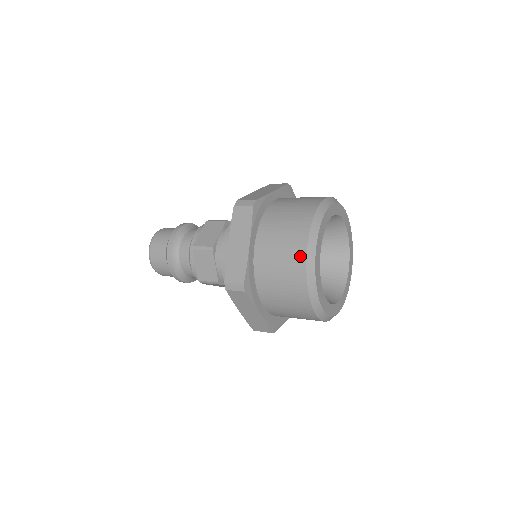
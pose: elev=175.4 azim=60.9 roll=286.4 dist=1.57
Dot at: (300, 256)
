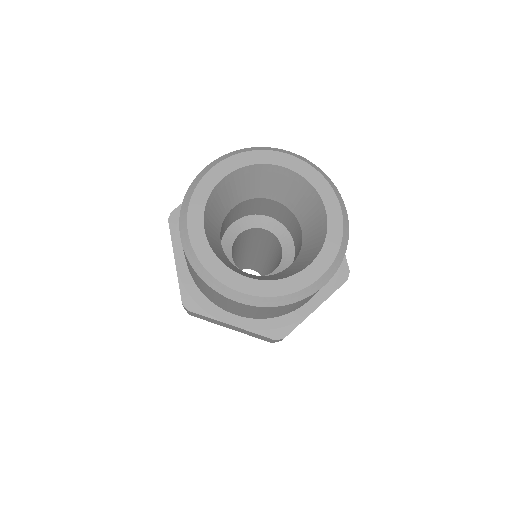
Dot at: occluded
